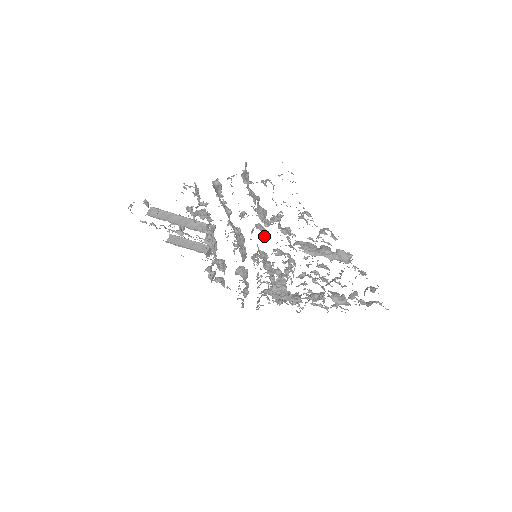
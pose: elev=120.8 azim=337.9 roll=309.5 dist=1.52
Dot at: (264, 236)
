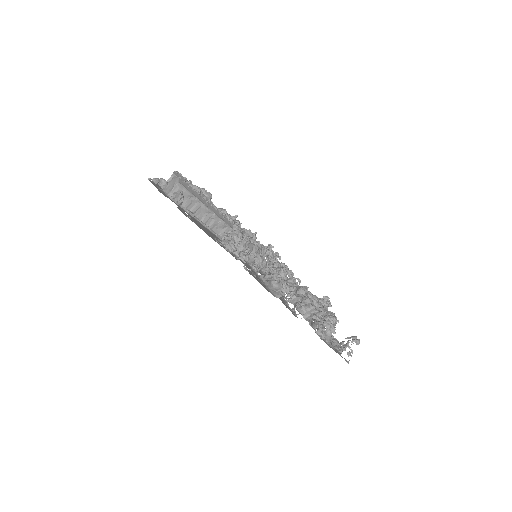
Dot at: occluded
